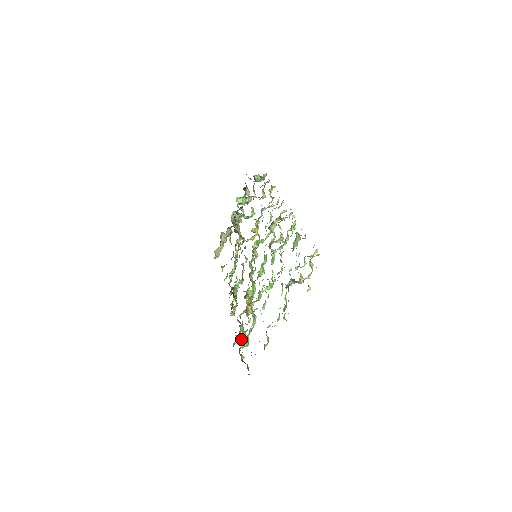
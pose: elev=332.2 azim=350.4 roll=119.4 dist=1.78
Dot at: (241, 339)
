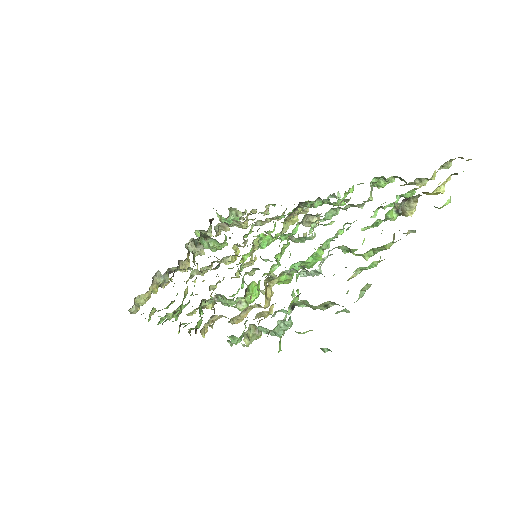
Dot at: (251, 339)
